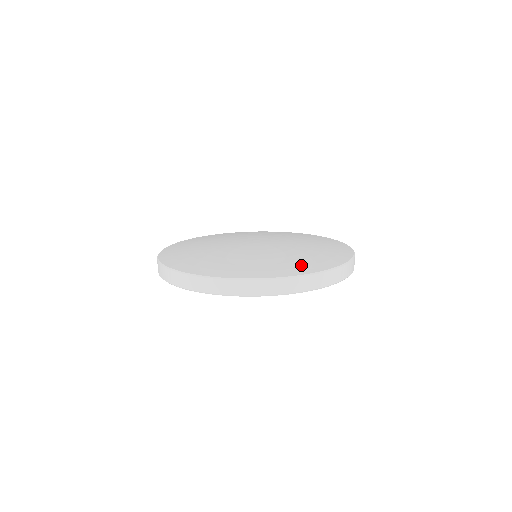
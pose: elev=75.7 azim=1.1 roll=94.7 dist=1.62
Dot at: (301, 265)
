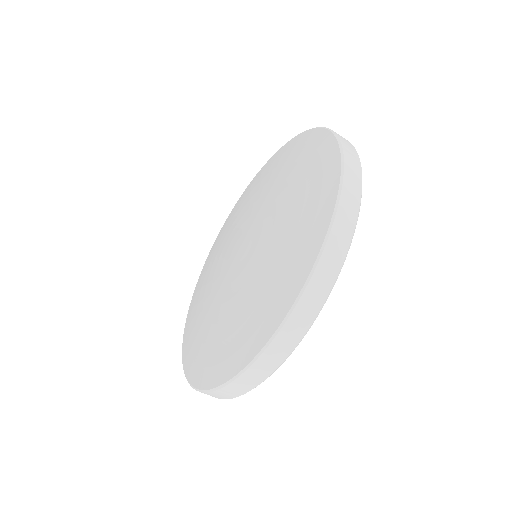
Dot at: (282, 283)
